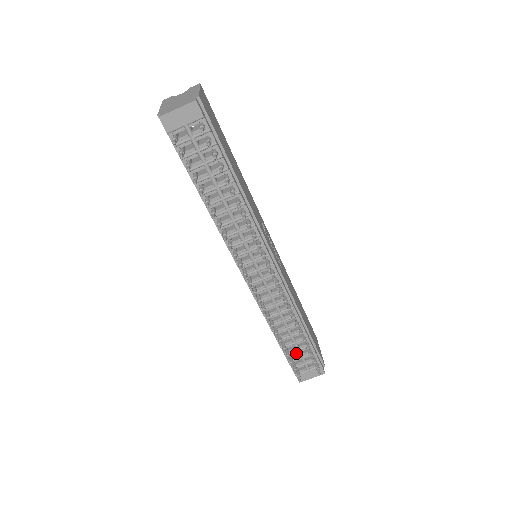
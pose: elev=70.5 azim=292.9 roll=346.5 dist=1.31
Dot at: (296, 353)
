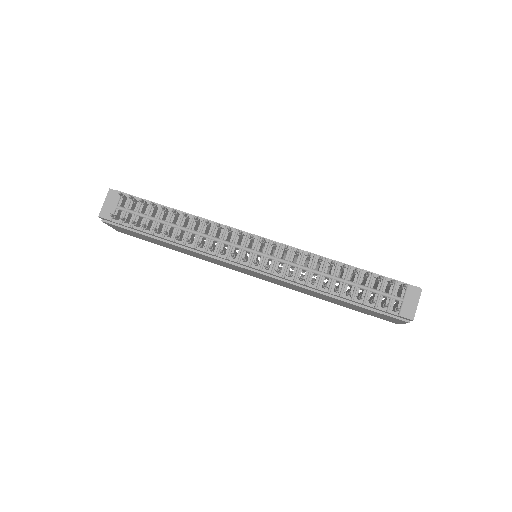
Dot at: (373, 296)
